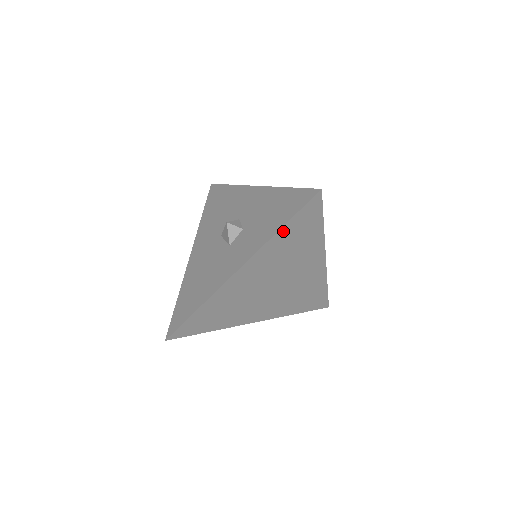
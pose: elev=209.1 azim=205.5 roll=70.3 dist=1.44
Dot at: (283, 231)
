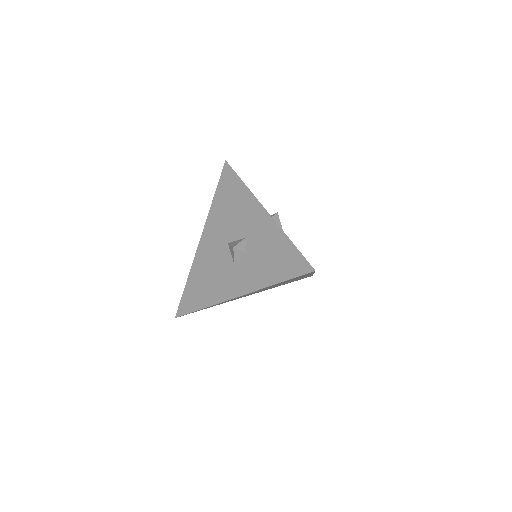
Dot at: (278, 283)
